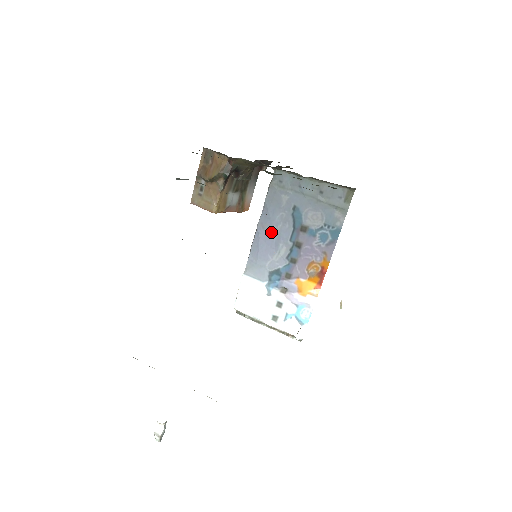
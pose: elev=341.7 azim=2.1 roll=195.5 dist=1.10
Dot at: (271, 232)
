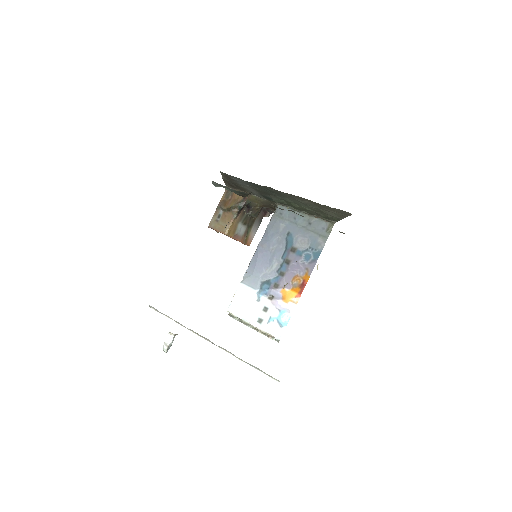
Dot at: (268, 251)
